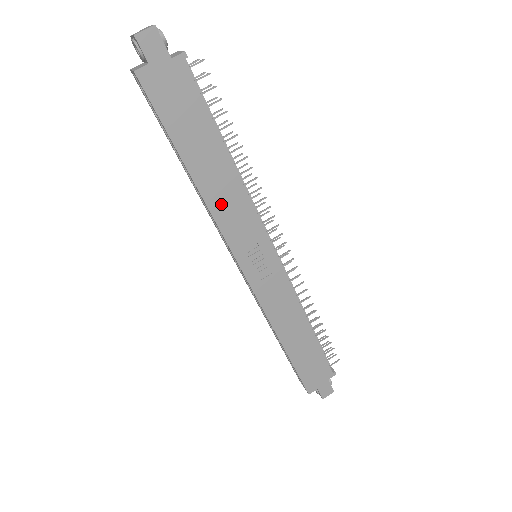
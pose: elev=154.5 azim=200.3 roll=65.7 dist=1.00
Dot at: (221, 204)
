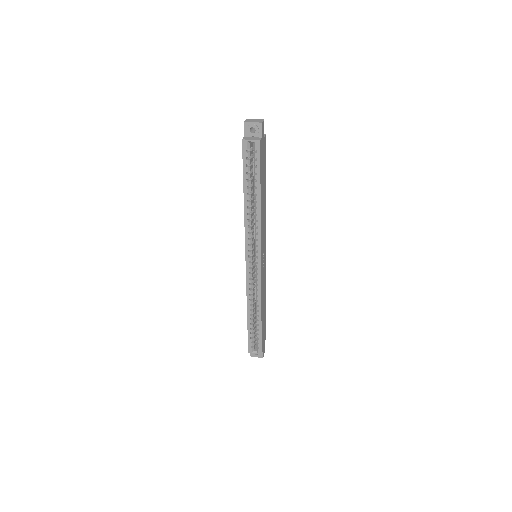
Dot at: (262, 219)
